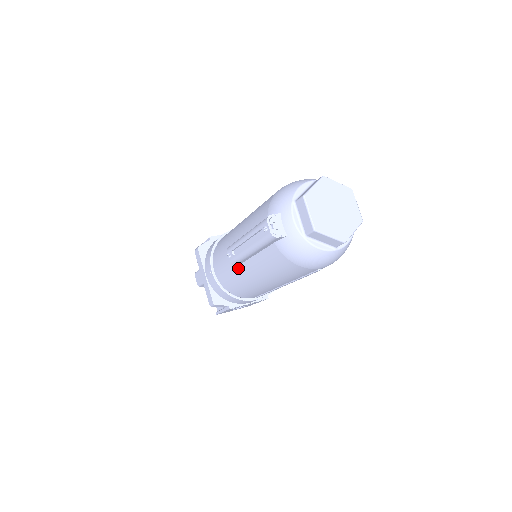
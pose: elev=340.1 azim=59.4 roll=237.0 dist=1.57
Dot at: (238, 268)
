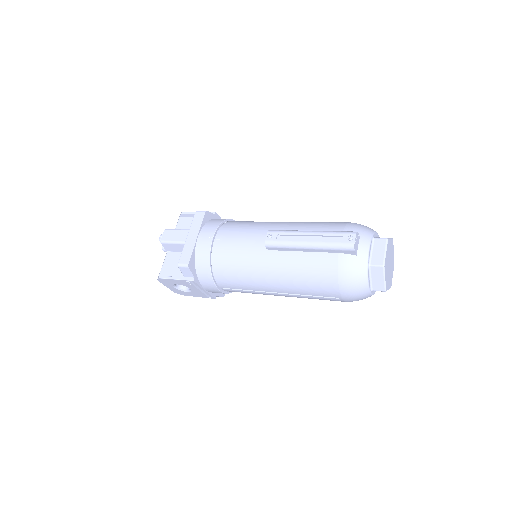
Dot at: (260, 252)
